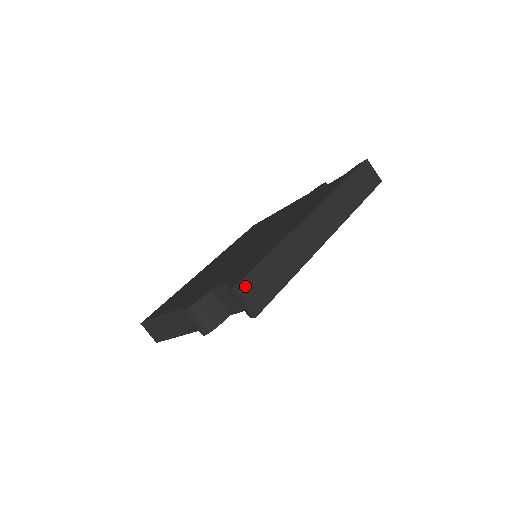
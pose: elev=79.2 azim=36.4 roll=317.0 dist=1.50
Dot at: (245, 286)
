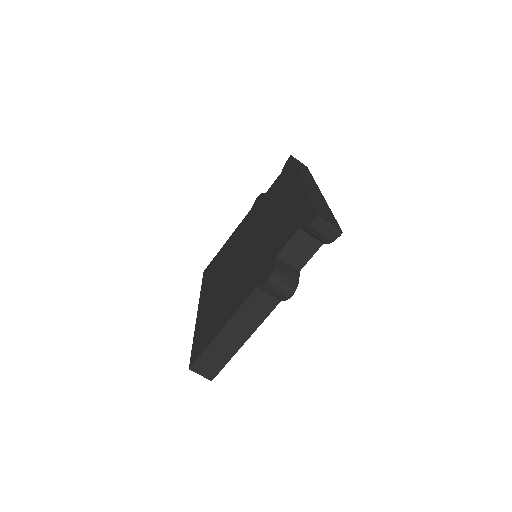
Dot at: (321, 215)
